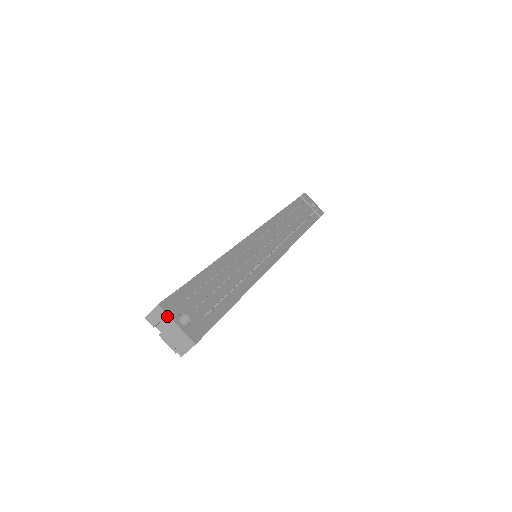
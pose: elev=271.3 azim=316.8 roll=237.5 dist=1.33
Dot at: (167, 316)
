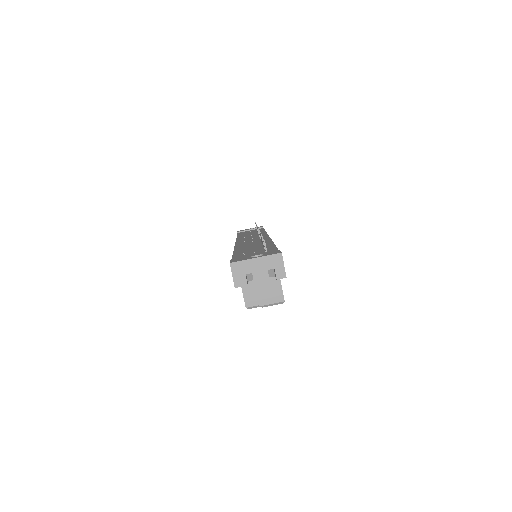
Dot at: (244, 262)
